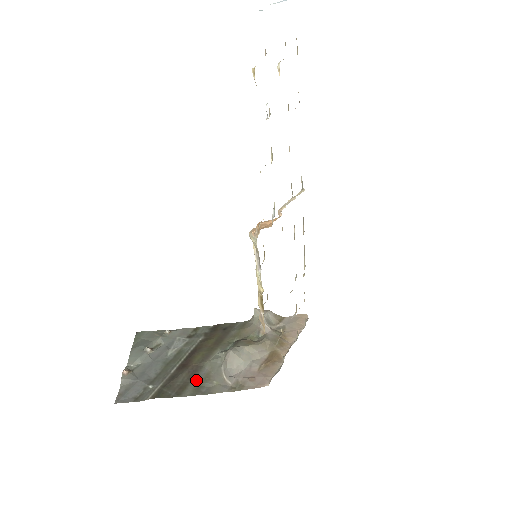
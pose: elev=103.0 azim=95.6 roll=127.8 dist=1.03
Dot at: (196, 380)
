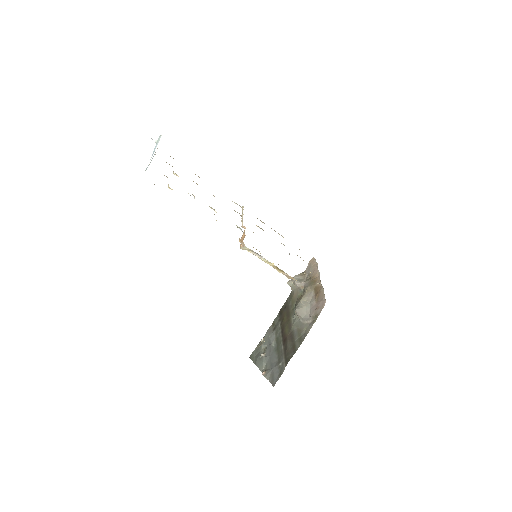
Dot at: (296, 338)
